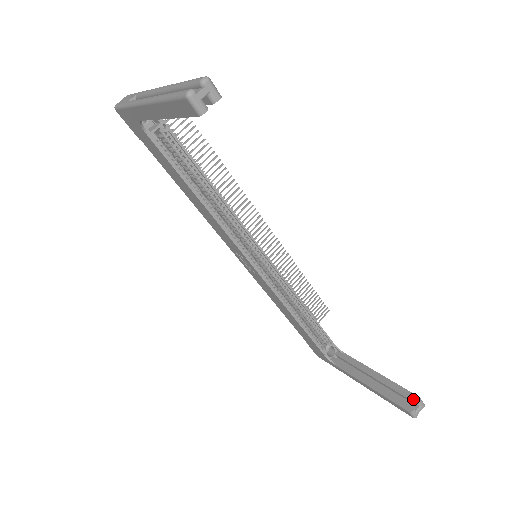
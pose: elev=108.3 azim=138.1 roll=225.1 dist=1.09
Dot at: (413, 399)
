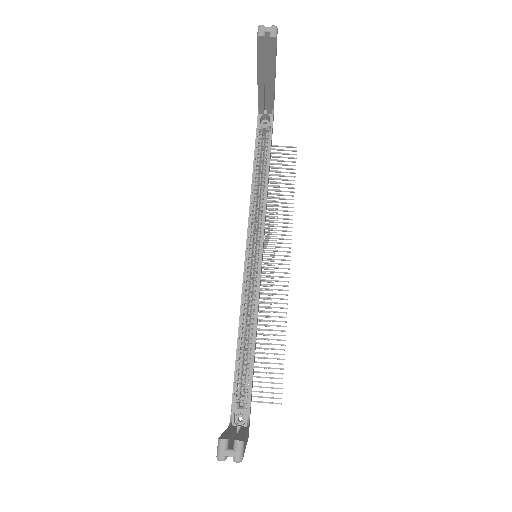
Dot at: (237, 438)
